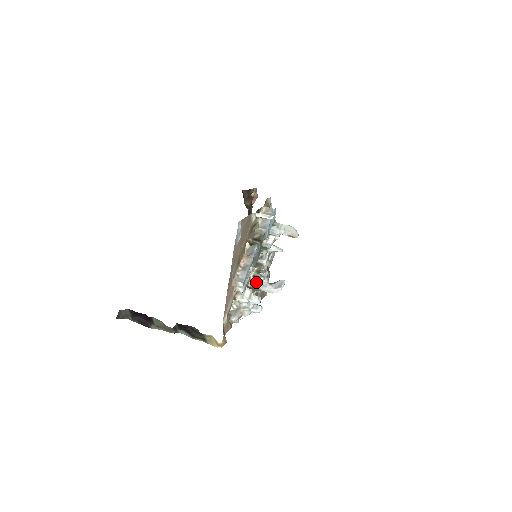
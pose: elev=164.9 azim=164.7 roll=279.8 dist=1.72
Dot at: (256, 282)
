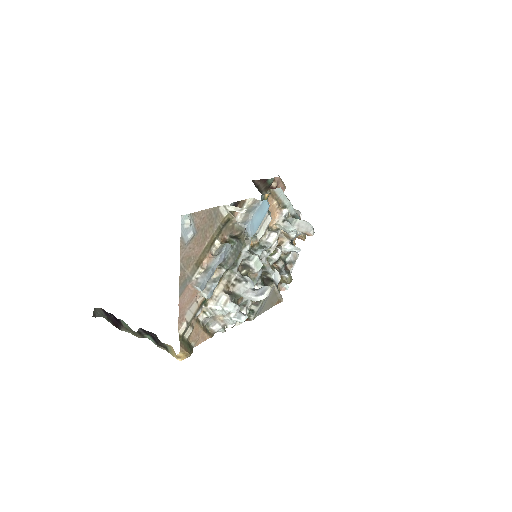
Dot at: (237, 287)
